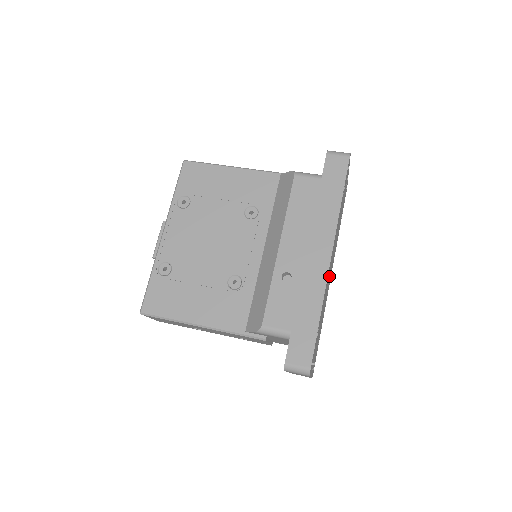
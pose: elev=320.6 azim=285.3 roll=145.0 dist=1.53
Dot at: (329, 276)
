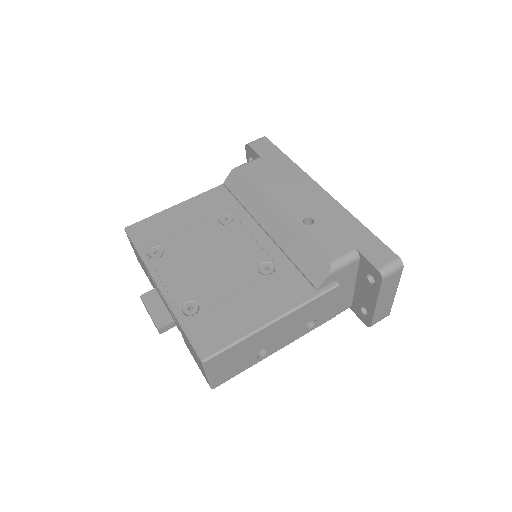
Dot at: occluded
